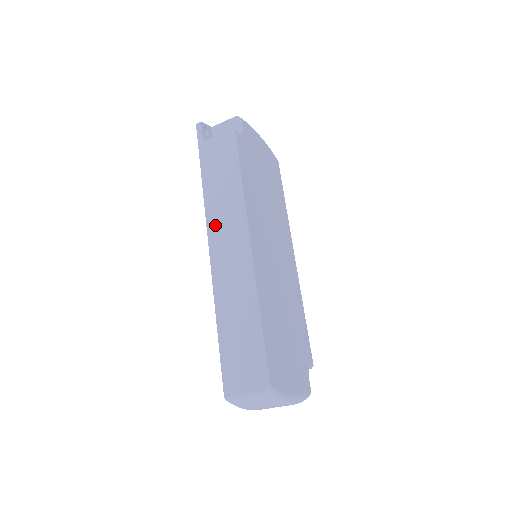
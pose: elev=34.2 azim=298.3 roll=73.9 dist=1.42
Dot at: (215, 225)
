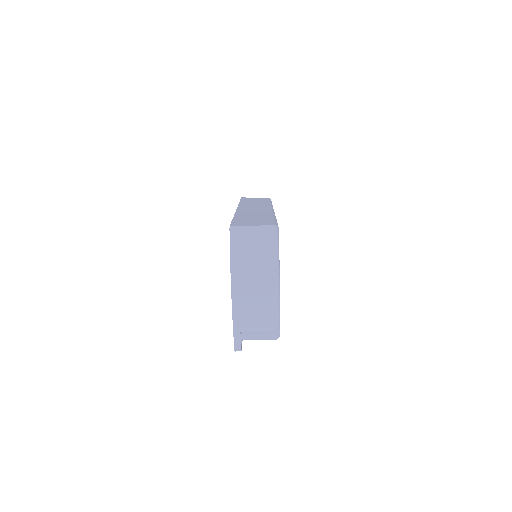
Dot at: (246, 205)
